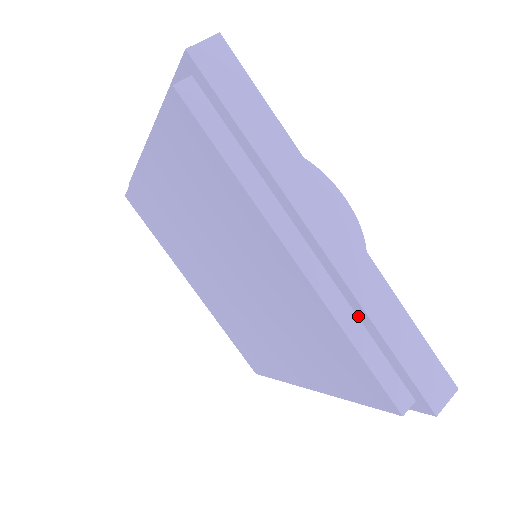
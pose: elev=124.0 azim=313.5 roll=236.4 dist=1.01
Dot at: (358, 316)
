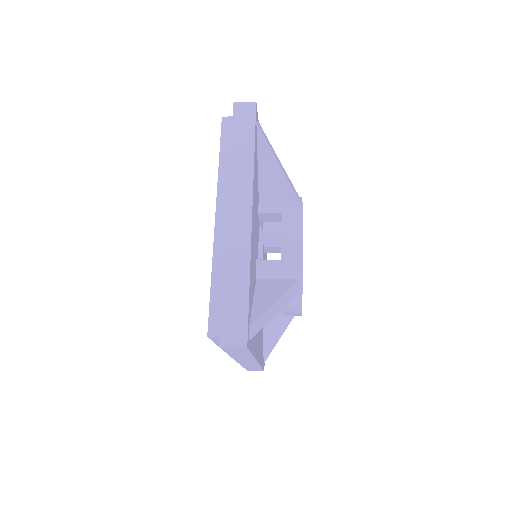
Dot at: occluded
